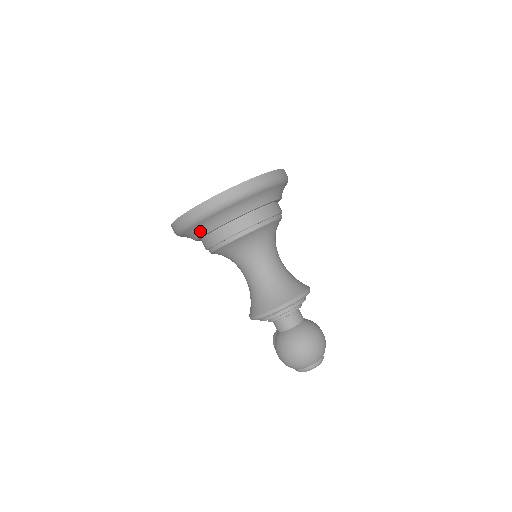
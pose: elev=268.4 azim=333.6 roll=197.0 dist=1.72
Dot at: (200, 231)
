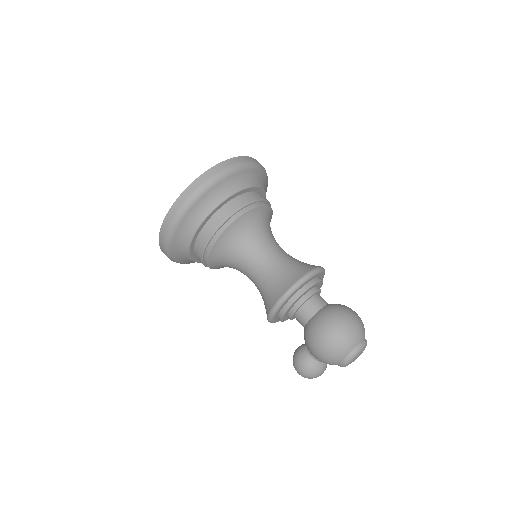
Dot at: (201, 212)
